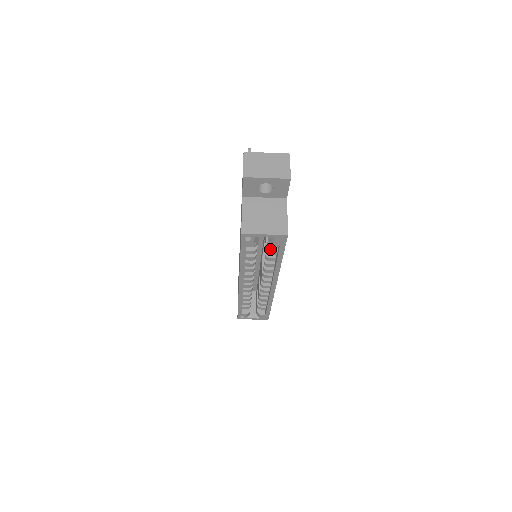
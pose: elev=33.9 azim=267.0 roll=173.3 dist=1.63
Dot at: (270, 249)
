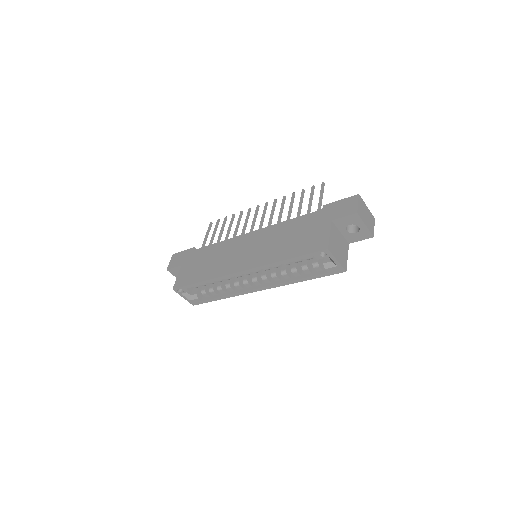
Dot at: (309, 268)
